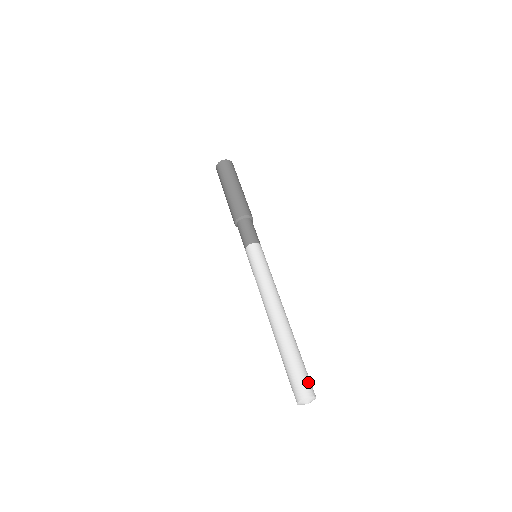
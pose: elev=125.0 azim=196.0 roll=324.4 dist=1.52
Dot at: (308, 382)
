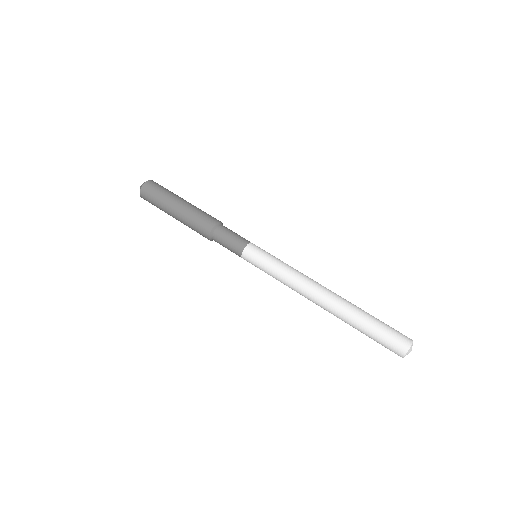
Dot at: (396, 339)
